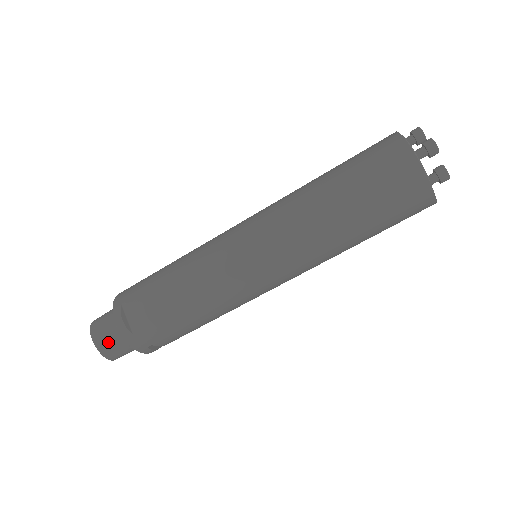
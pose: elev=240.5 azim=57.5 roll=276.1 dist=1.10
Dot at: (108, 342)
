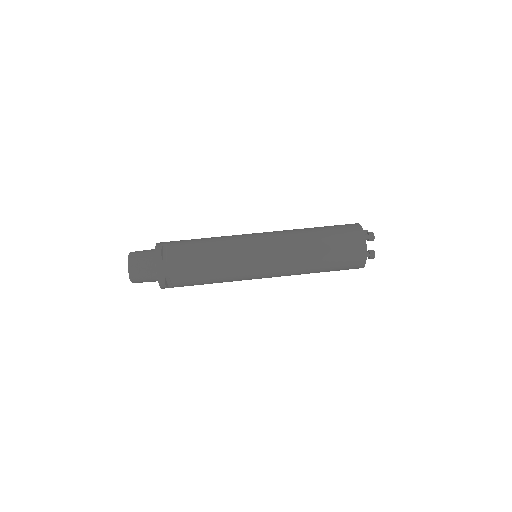
Dot at: (139, 264)
